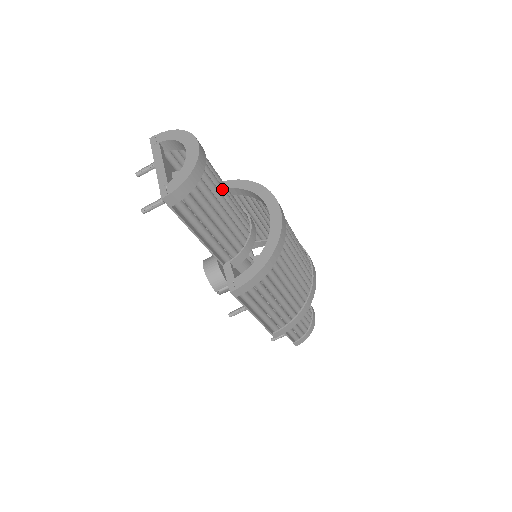
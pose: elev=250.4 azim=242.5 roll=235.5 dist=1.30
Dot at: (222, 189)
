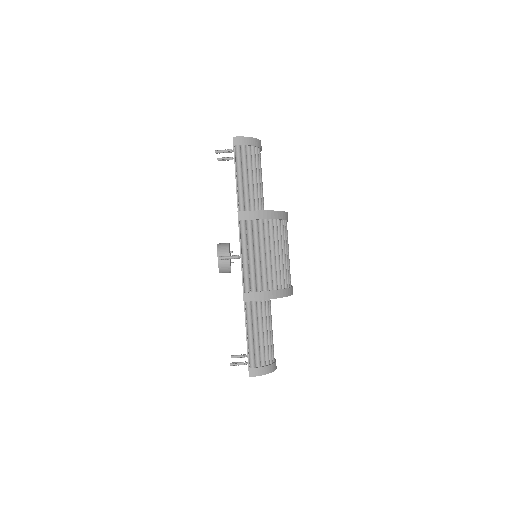
Dot at: (261, 173)
